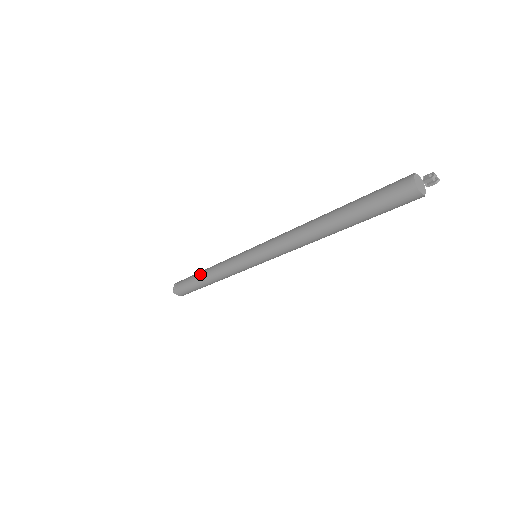
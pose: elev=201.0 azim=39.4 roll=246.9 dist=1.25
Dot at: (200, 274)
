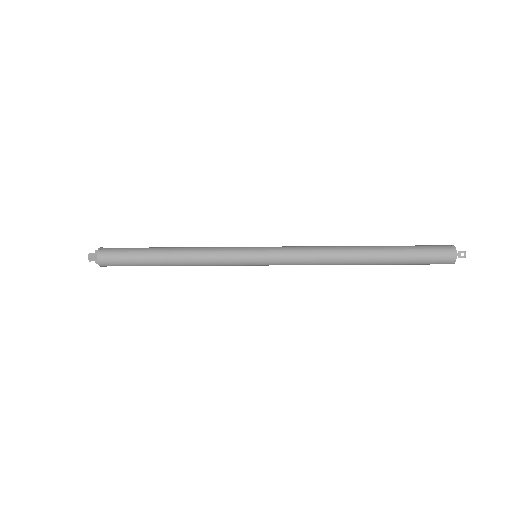
Dot at: (162, 247)
